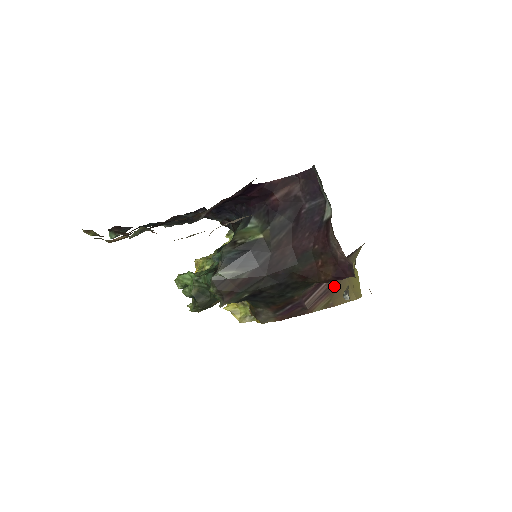
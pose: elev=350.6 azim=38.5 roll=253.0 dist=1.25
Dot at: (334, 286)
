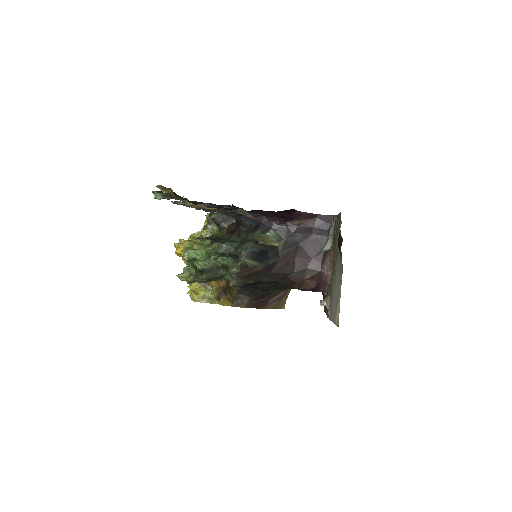
Dot at: (284, 295)
